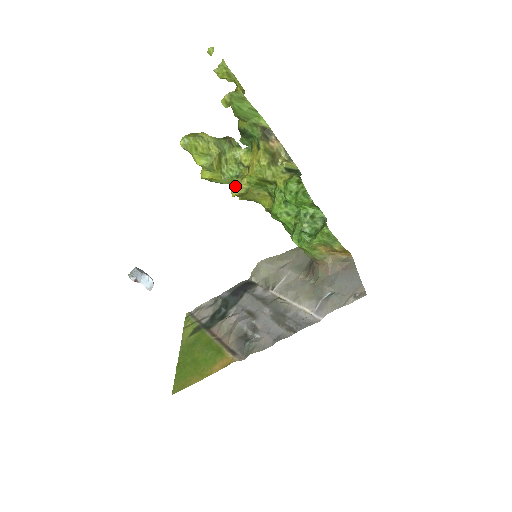
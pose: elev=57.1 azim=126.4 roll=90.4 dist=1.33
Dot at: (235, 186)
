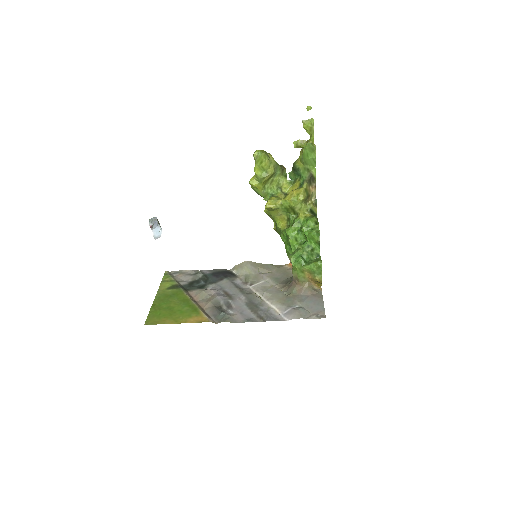
Dot at: (271, 201)
